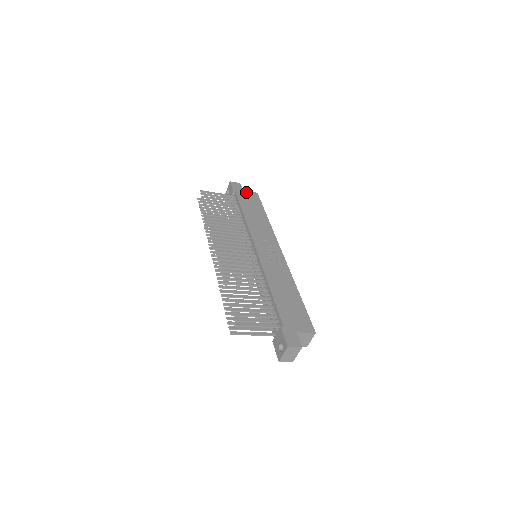
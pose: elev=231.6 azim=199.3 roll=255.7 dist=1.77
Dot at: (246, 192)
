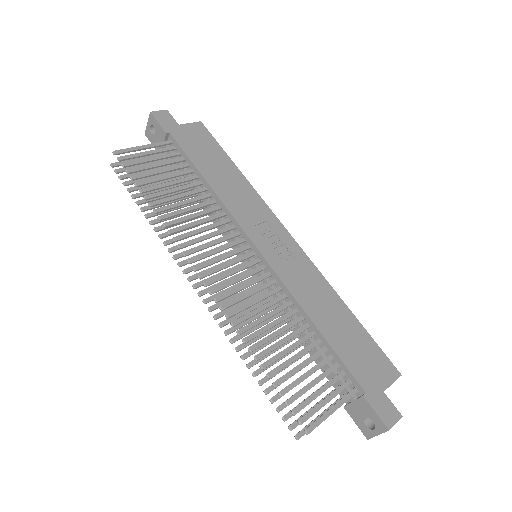
Dot at: (185, 127)
